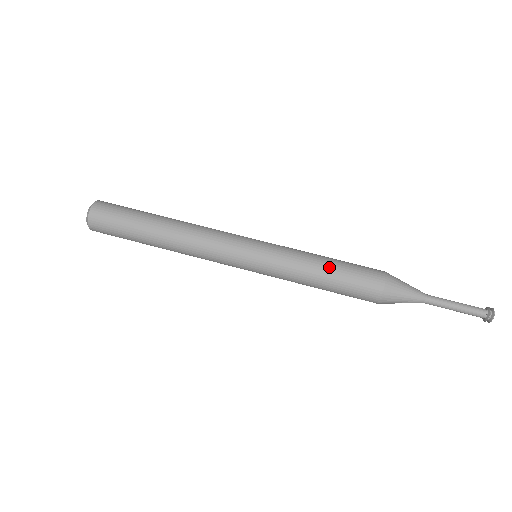
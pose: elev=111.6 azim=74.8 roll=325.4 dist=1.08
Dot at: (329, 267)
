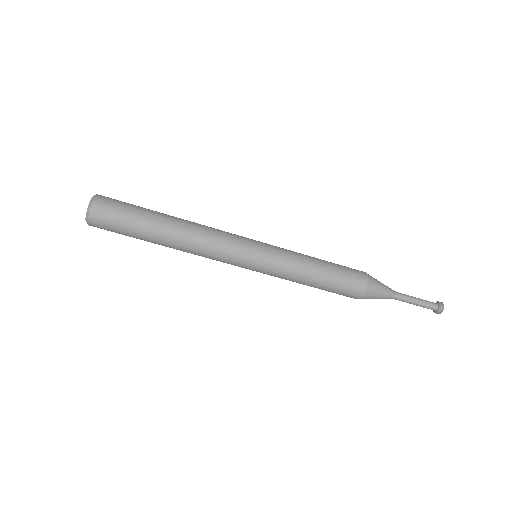
Dot at: (319, 281)
